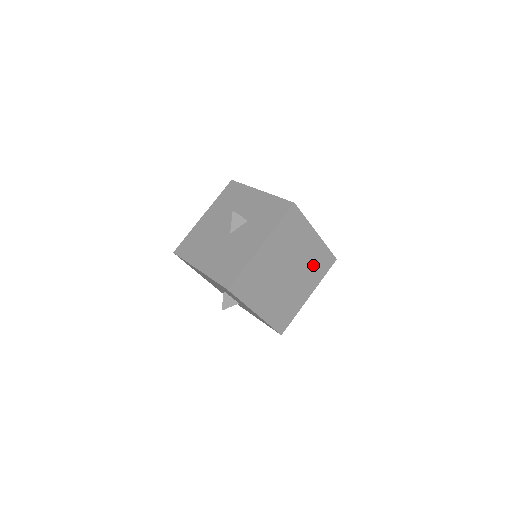
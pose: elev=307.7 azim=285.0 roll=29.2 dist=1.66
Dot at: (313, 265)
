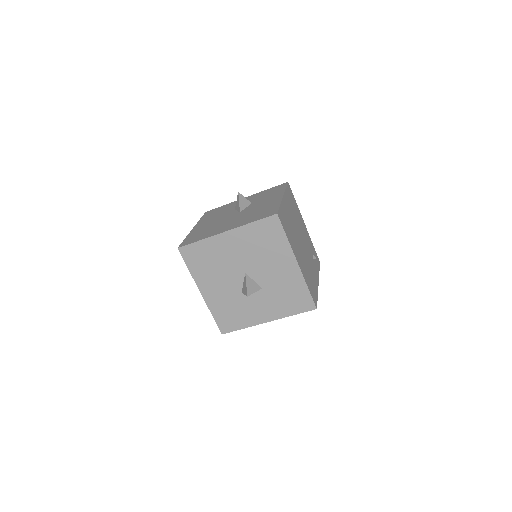
Dot at: (311, 252)
